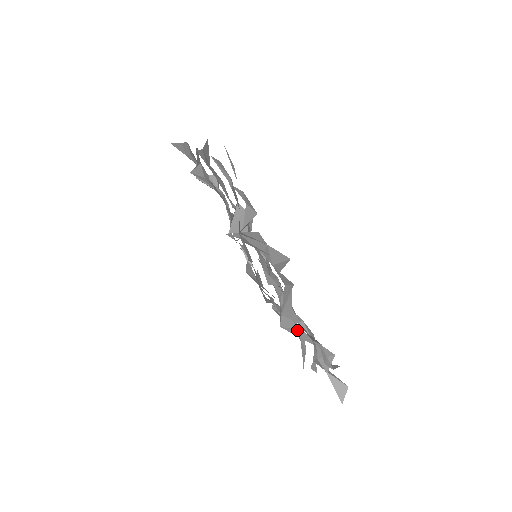
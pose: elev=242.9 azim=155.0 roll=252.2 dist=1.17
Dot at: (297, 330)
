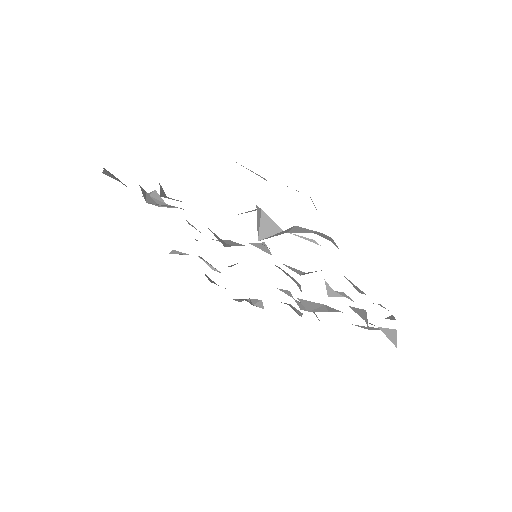
Dot at: (321, 307)
